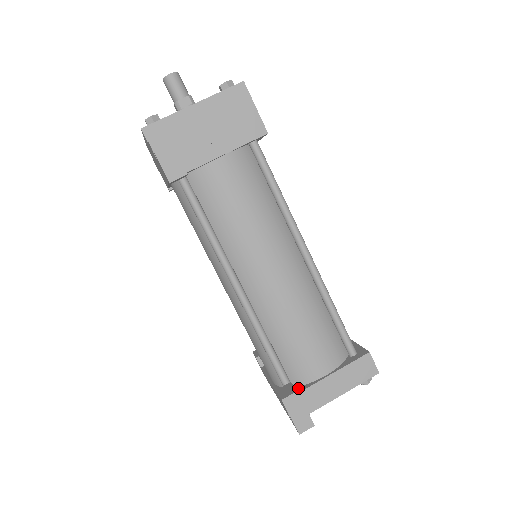
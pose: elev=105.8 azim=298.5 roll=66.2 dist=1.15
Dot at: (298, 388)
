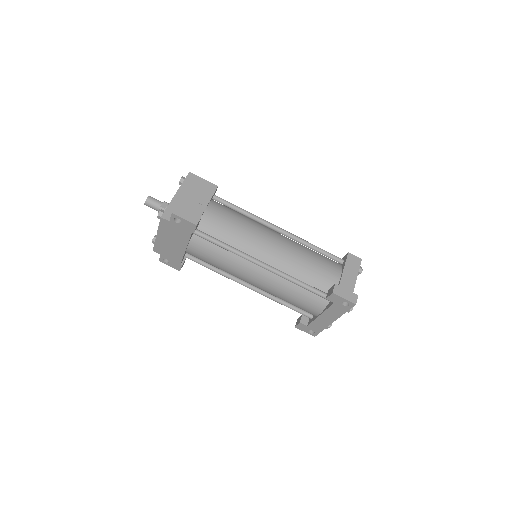
Dot at: occluded
